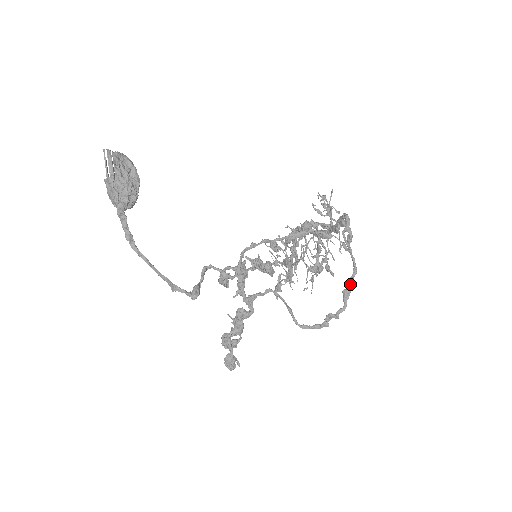
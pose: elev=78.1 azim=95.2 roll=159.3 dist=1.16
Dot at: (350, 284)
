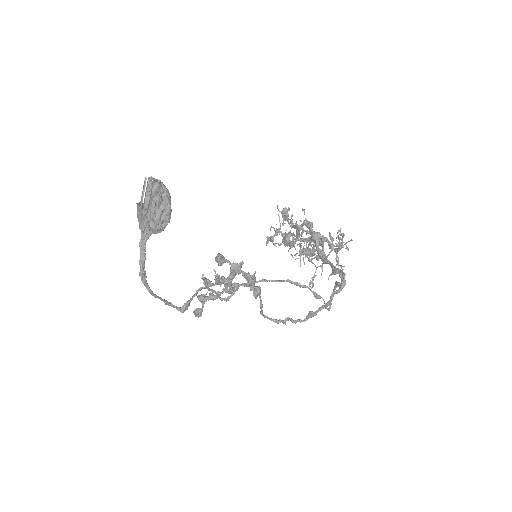
Dot at: (319, 310)
